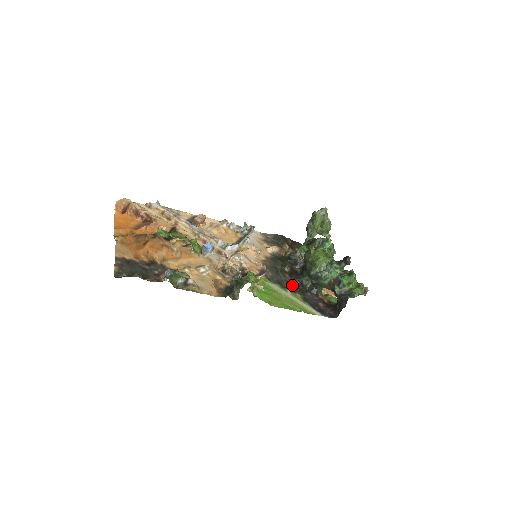
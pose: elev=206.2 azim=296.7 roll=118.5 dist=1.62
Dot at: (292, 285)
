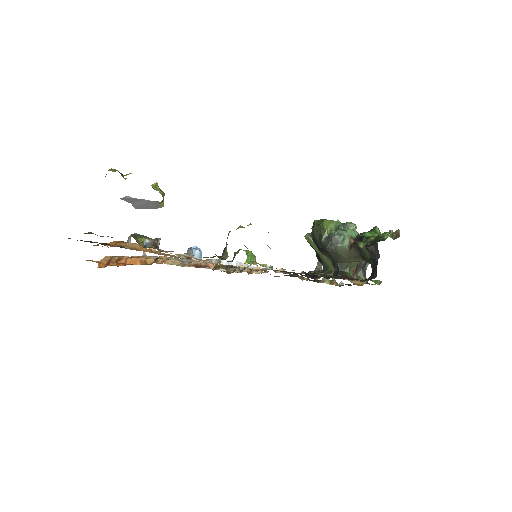
Dot at: occluded
